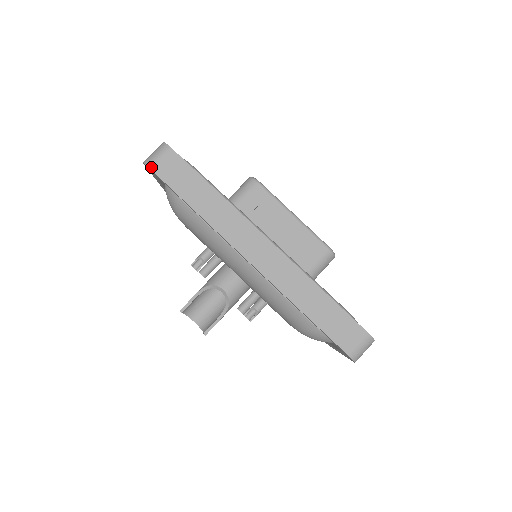
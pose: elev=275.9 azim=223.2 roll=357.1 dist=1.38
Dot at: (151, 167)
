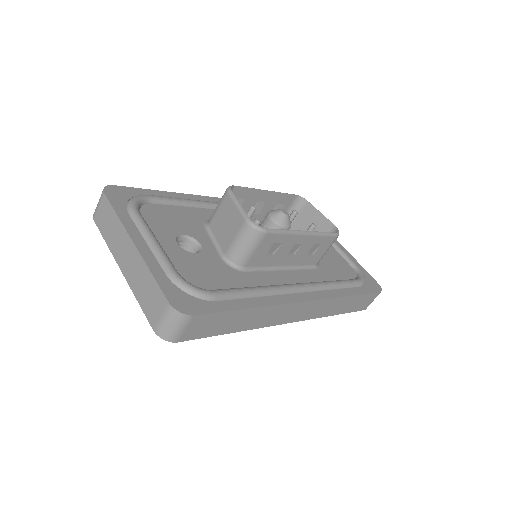
Dot at: (177, 341)
